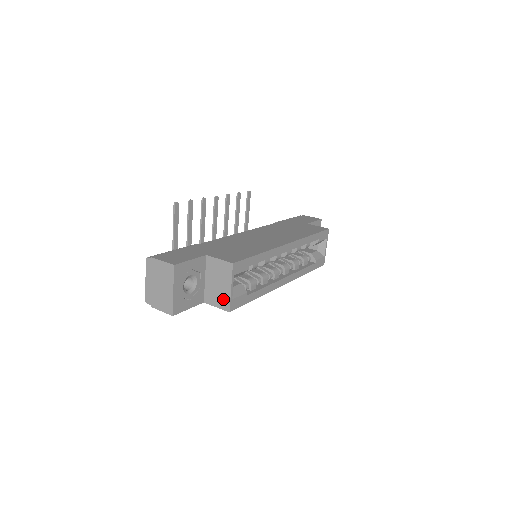
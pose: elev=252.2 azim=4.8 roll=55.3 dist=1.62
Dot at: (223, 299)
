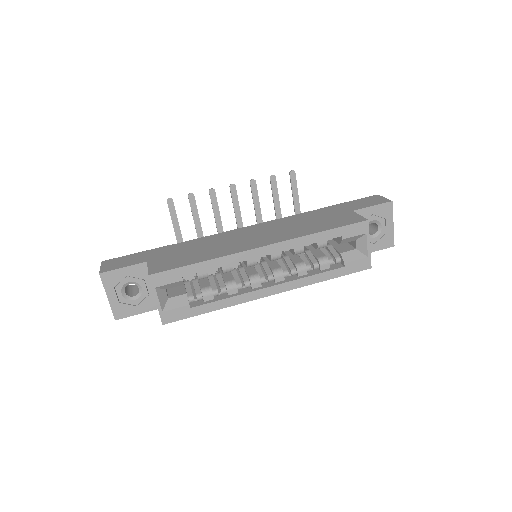
Dot at: occluded
